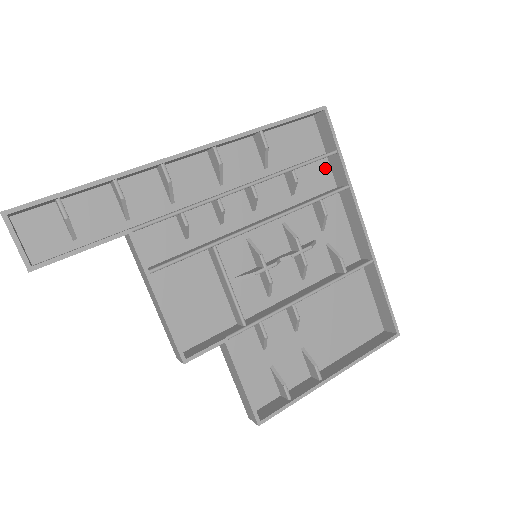
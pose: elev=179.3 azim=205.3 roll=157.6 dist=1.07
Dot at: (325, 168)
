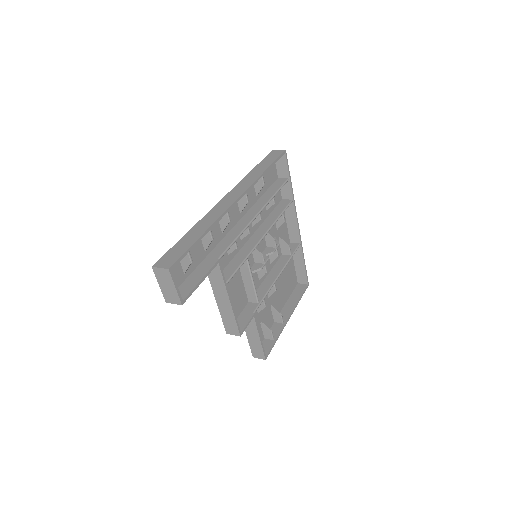
Dot at: occluded
